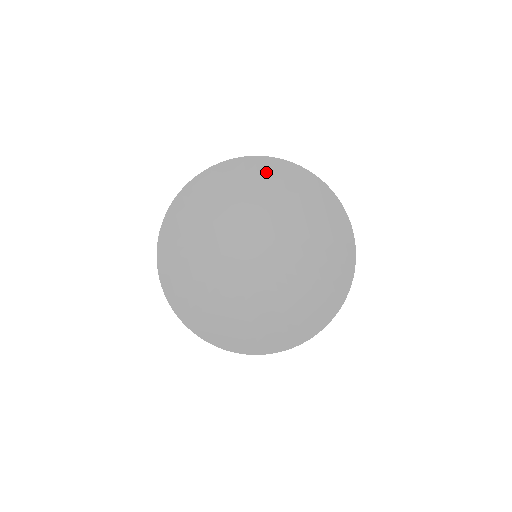
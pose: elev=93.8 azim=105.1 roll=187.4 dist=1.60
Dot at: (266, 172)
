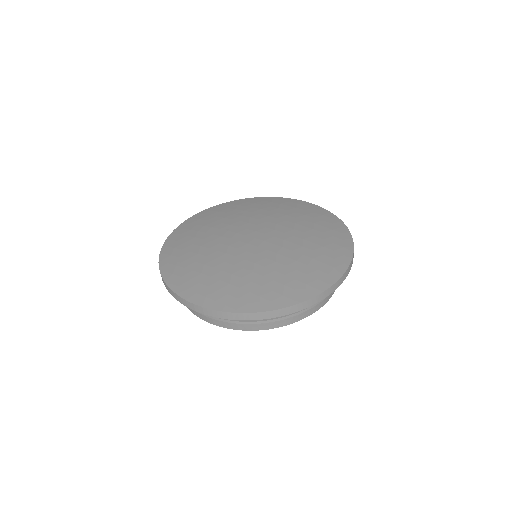
Dot at: (213, 212)
